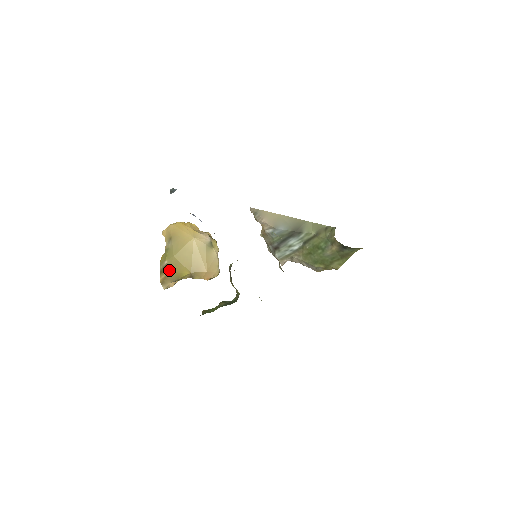
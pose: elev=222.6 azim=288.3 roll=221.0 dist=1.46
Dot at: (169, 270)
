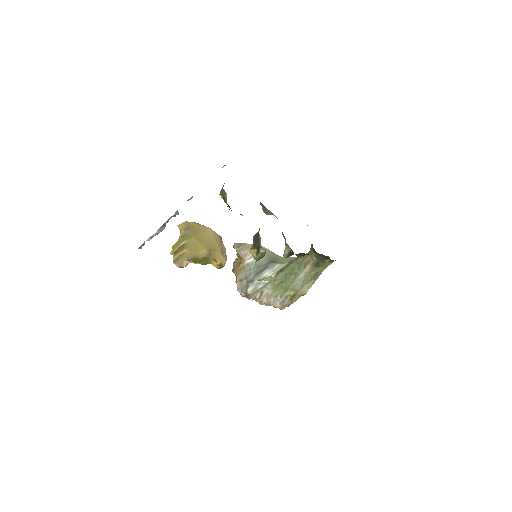
Dot at: (186, 248)
